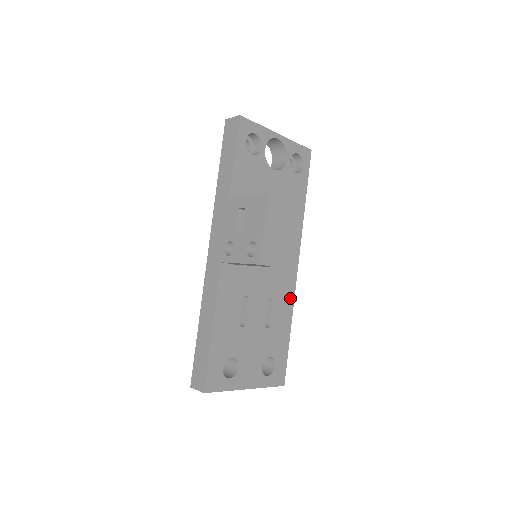
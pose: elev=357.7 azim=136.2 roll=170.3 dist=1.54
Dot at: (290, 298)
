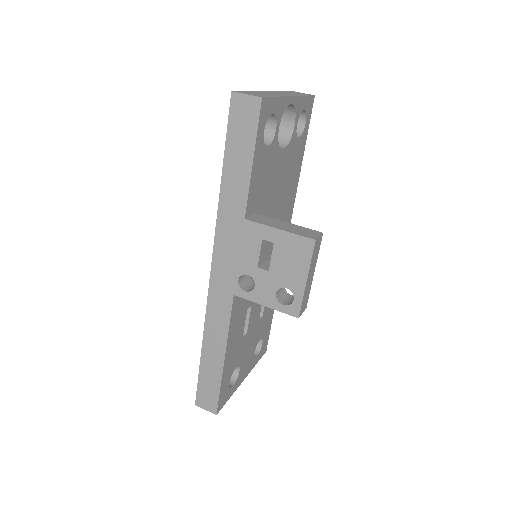
Dot at: occluded
